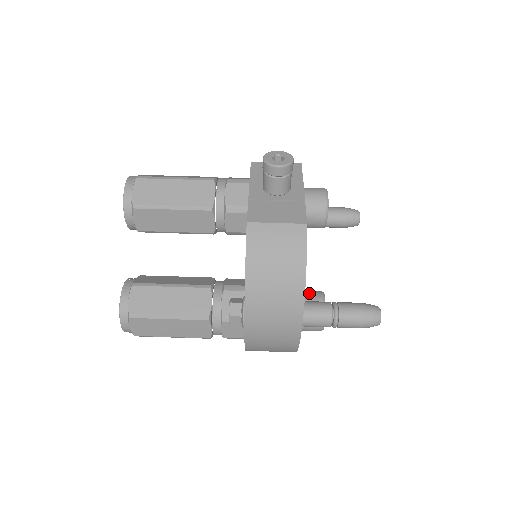
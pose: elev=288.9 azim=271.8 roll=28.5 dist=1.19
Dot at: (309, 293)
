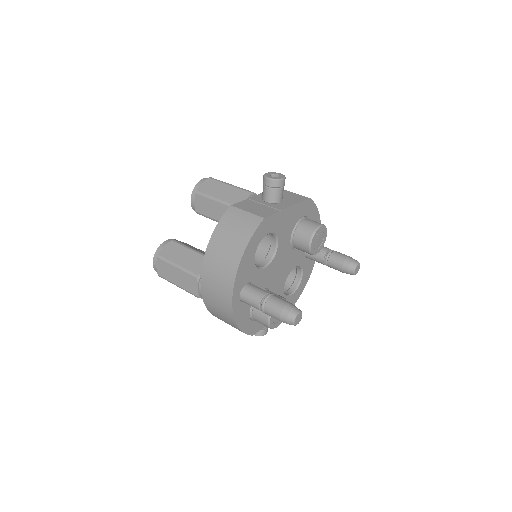
Dot at: (273, 293)
